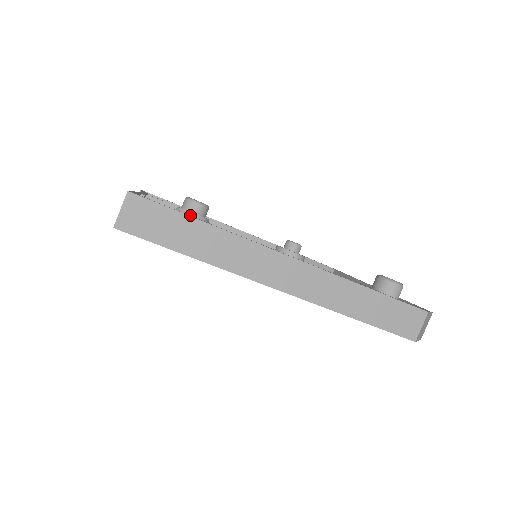
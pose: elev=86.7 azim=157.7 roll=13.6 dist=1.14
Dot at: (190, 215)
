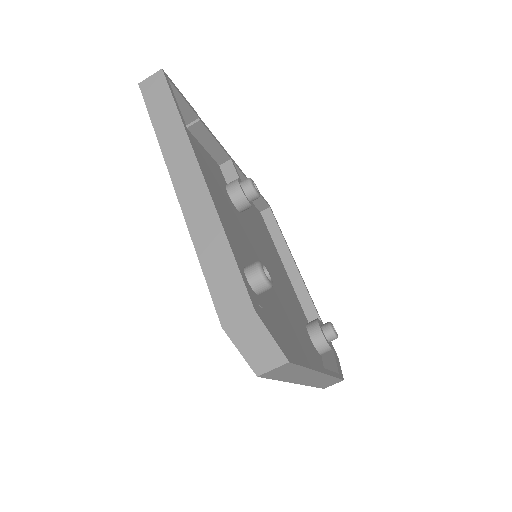
Dot at: (237, 184)
